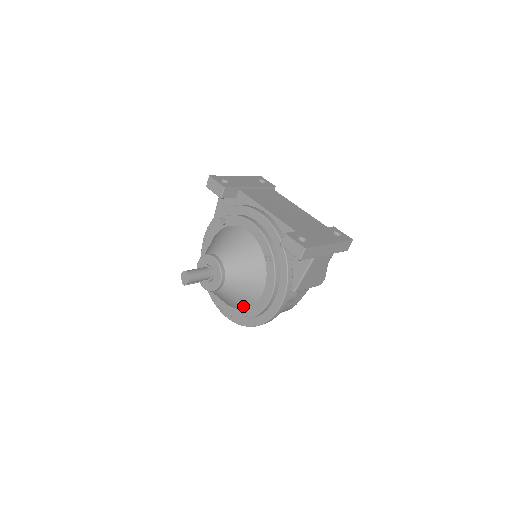
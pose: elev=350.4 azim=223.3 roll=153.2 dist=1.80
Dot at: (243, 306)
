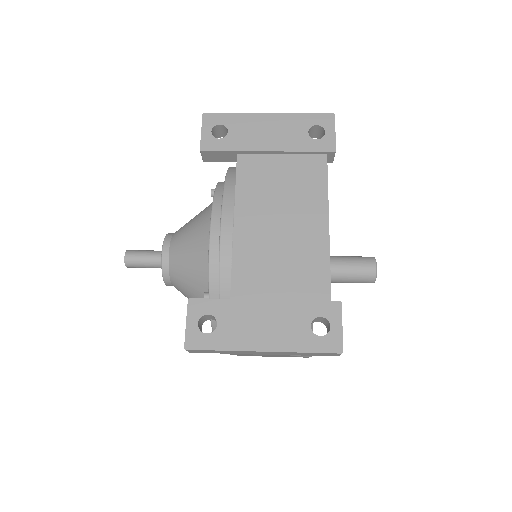
Dot at: occluded
